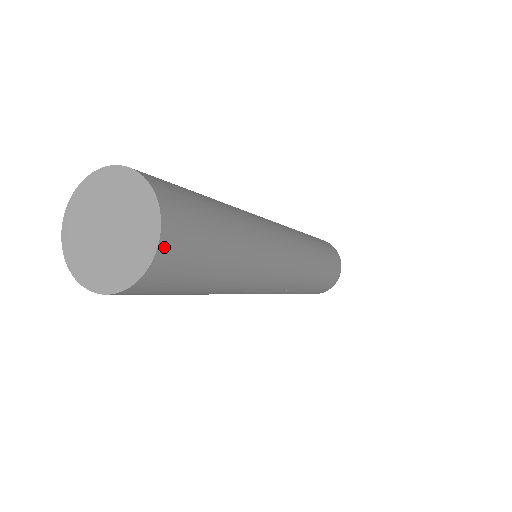
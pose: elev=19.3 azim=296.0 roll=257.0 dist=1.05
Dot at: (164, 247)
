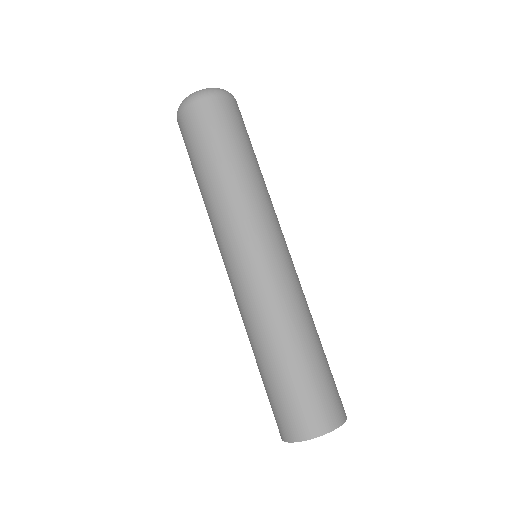
Dot at: occluded
